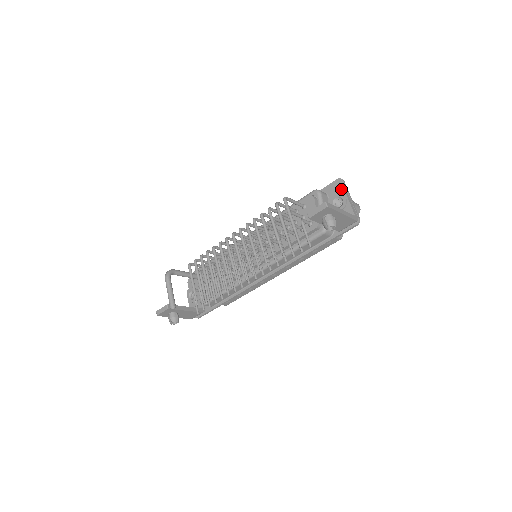
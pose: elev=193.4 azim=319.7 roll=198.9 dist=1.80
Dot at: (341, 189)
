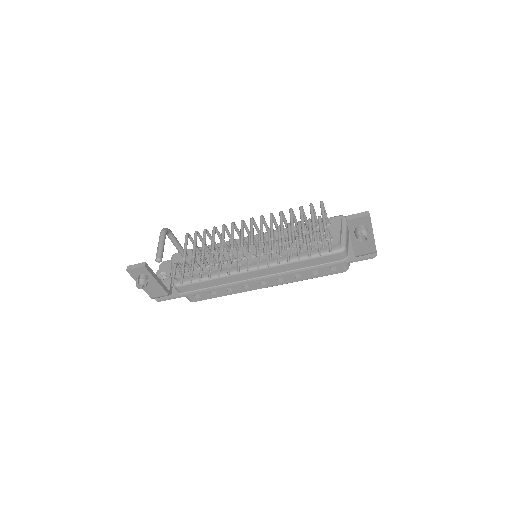
Dot at: occluded
